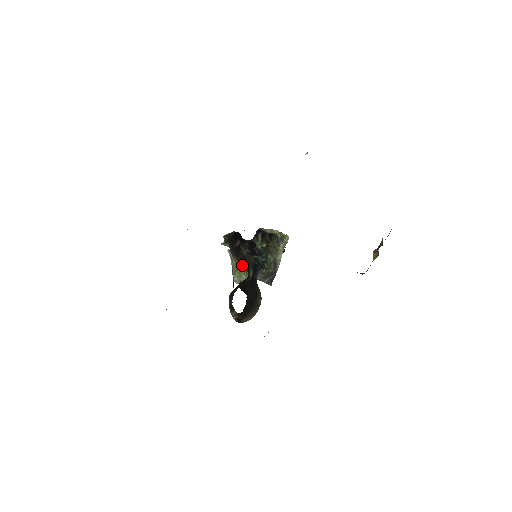
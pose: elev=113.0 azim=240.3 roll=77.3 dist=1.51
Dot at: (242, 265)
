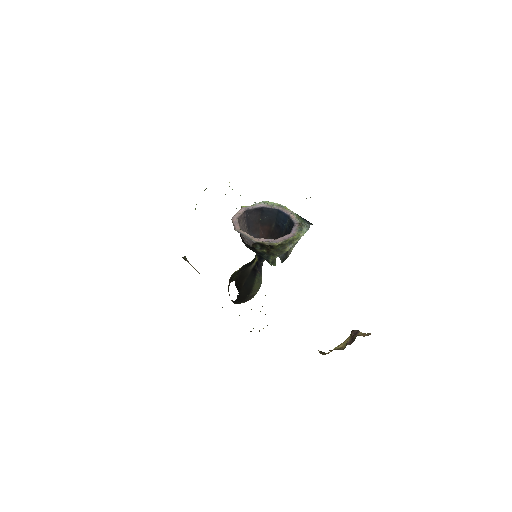
Dot at: occluded
